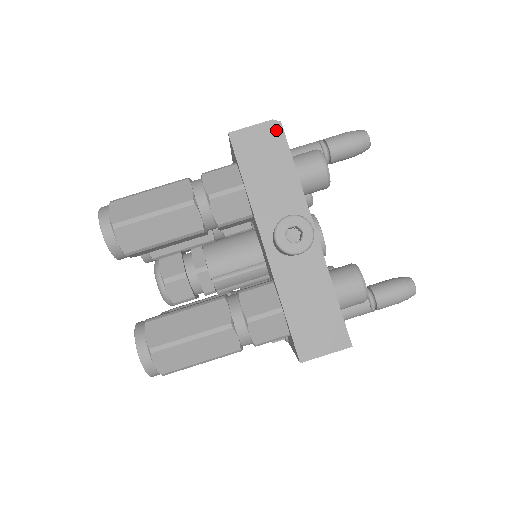
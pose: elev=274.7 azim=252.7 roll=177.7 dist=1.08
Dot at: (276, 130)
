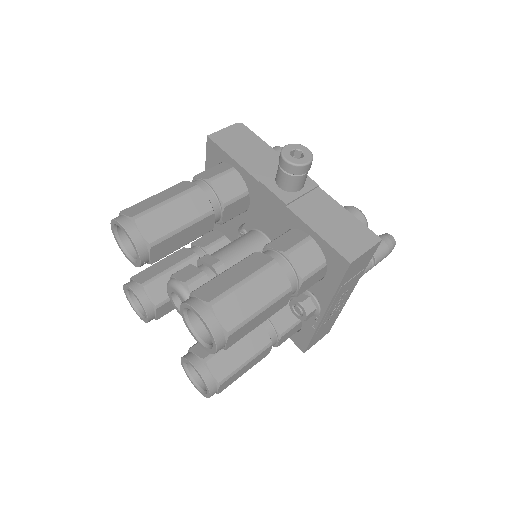
Dot at: (242, 128)
